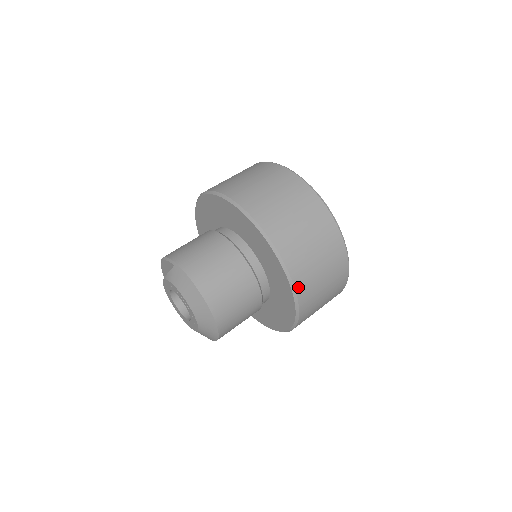
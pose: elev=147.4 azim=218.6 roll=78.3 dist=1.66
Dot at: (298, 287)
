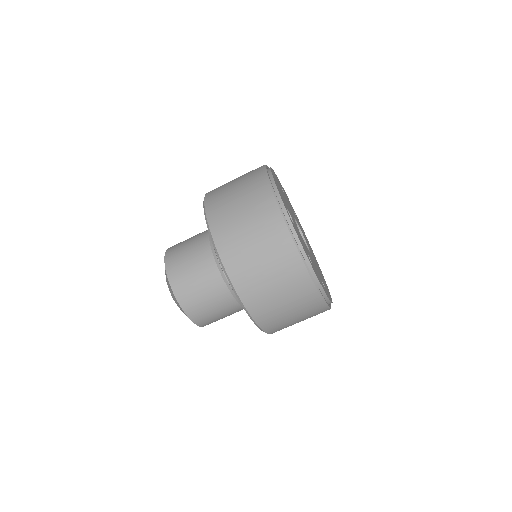
Dot at: (266, 329)
